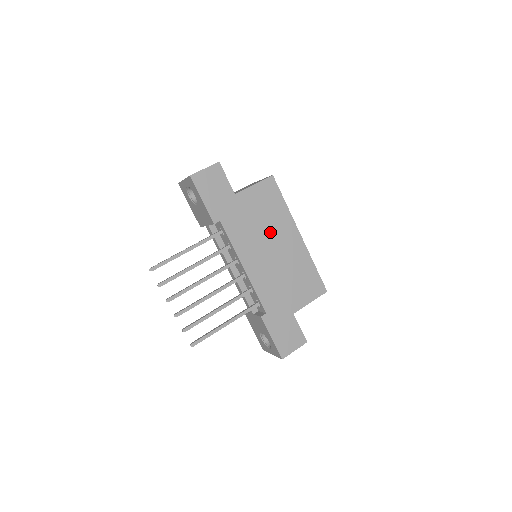
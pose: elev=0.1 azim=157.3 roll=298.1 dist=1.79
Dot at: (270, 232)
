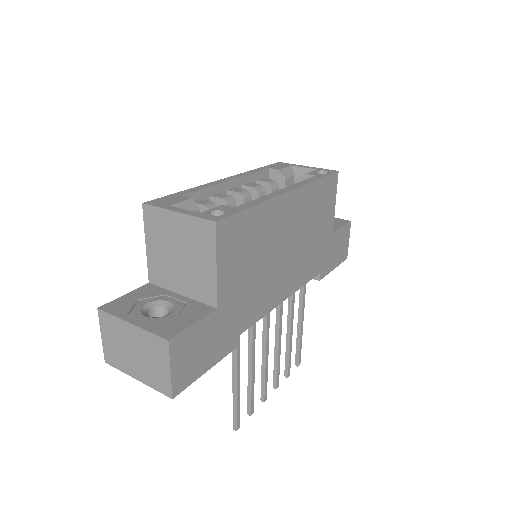
Dot at: (271, 249)
